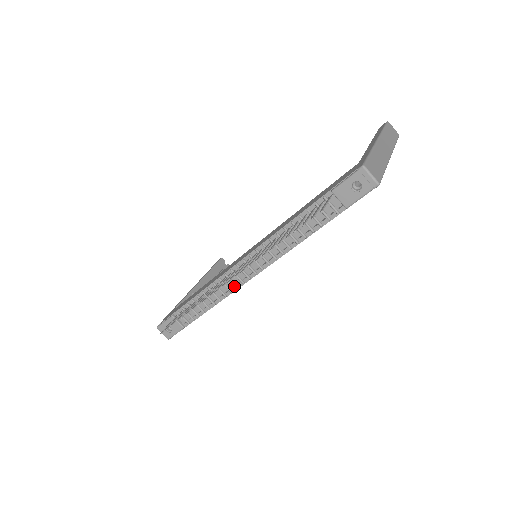
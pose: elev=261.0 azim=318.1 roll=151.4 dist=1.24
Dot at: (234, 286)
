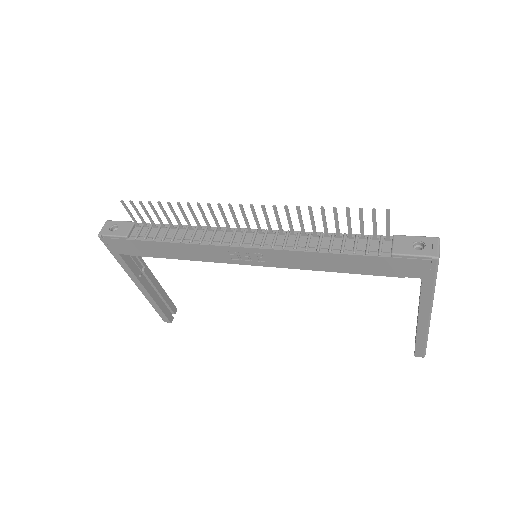
Dot at: (218, 242)
